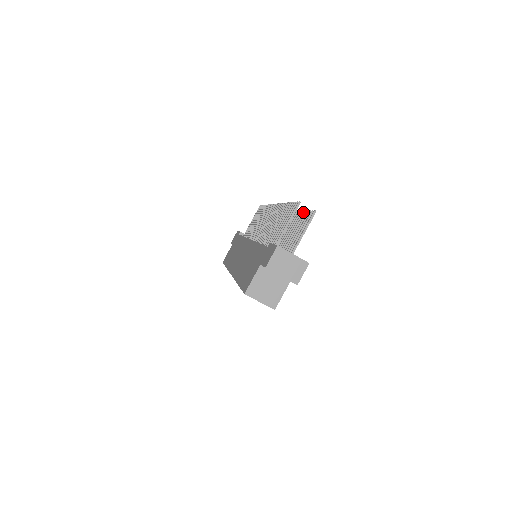
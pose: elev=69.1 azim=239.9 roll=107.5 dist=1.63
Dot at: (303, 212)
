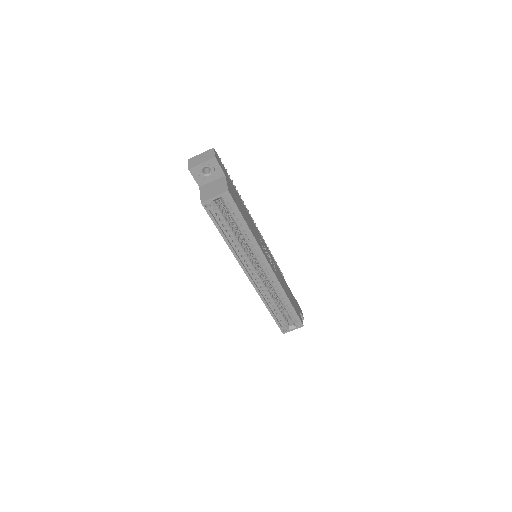
Dot at: occluded
